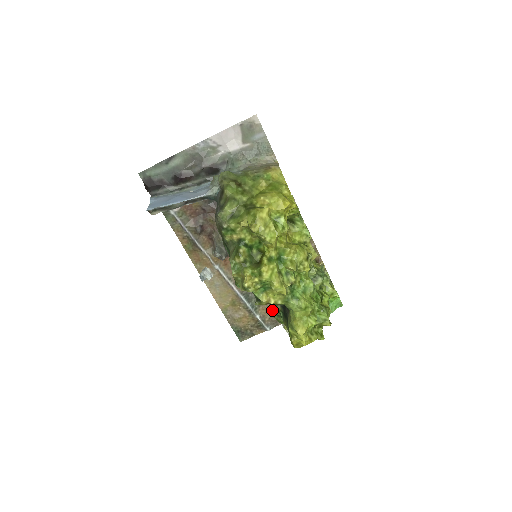
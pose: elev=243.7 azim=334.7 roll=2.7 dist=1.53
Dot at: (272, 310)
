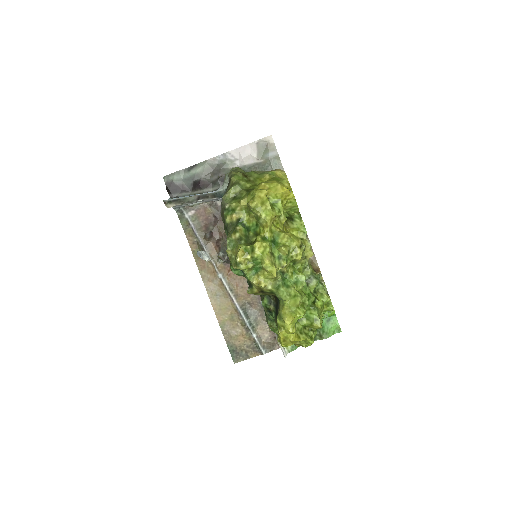
Dot at: (266, 314)
